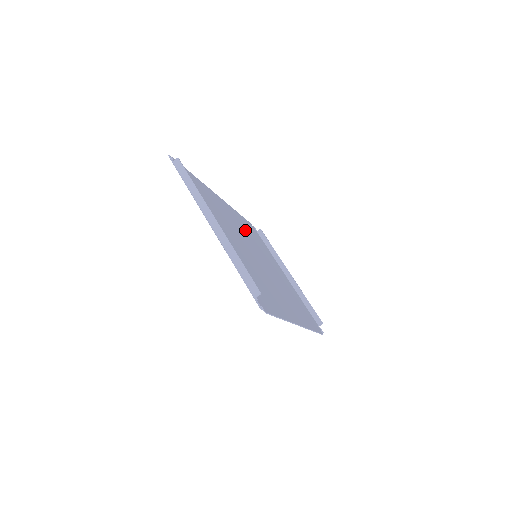
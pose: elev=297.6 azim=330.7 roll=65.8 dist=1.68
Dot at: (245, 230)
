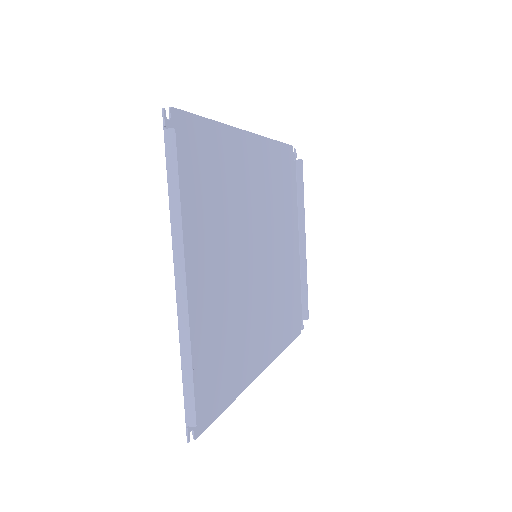
Dot at: (268, 189)
